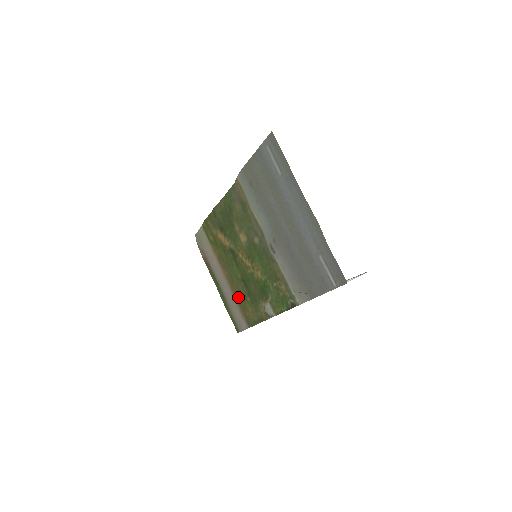
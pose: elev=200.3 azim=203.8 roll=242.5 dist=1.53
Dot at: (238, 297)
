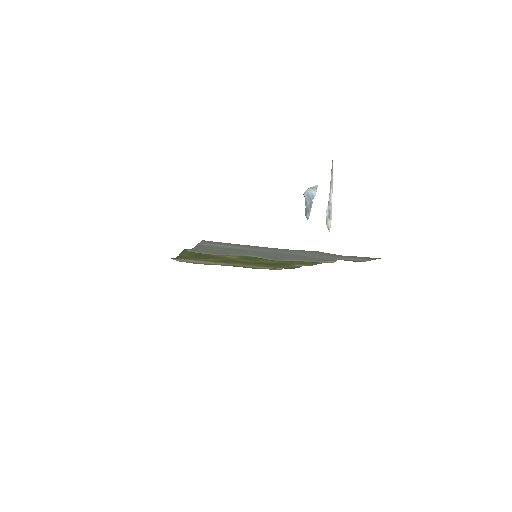
Dot at: occluded
